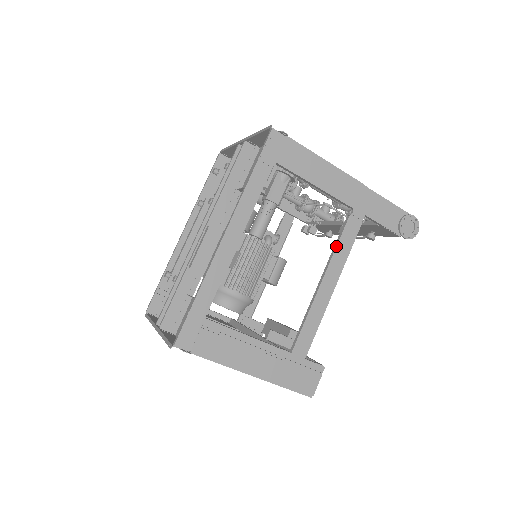
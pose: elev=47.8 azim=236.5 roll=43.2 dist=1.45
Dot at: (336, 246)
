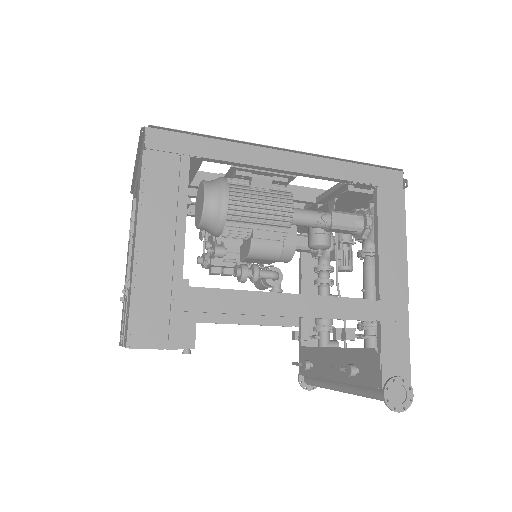
Dot at: (332, 296)
